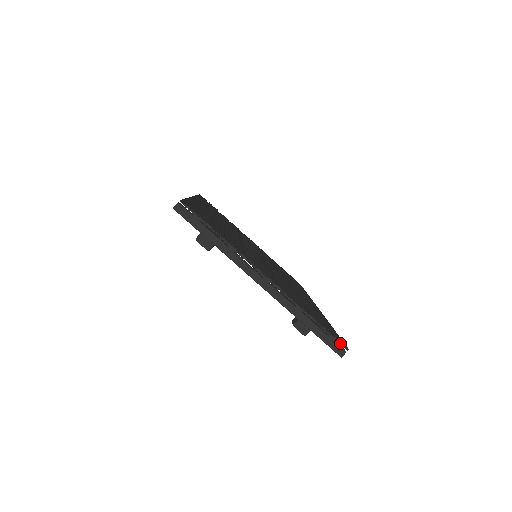
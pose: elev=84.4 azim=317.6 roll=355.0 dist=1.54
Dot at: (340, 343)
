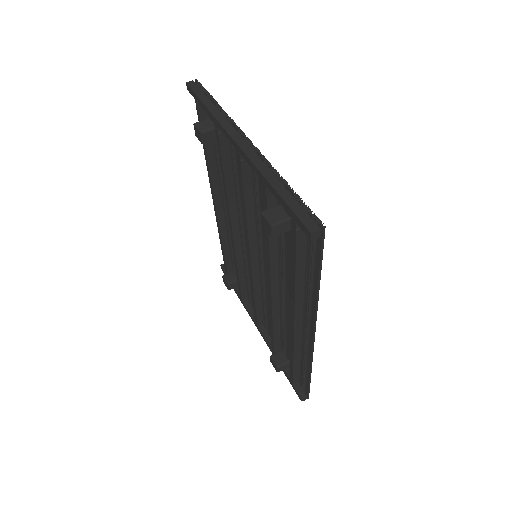
Dot at: (315, 217)
